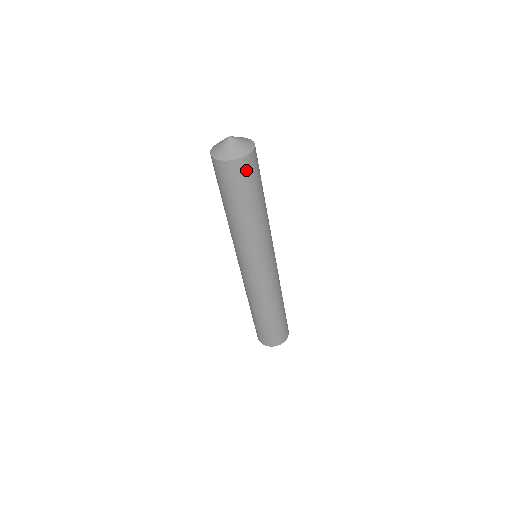
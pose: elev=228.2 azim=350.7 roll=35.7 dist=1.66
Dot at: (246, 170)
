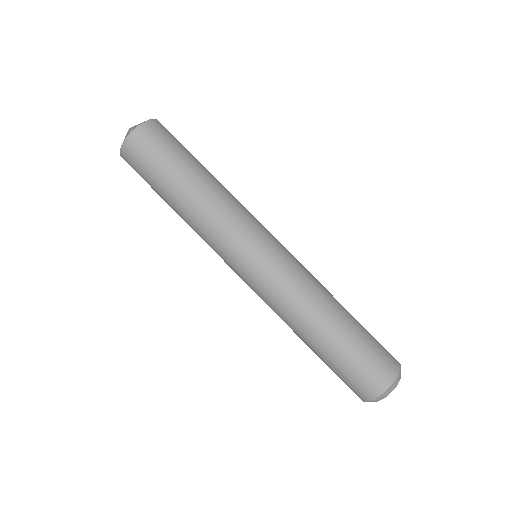
Dot at: (166, 131)
